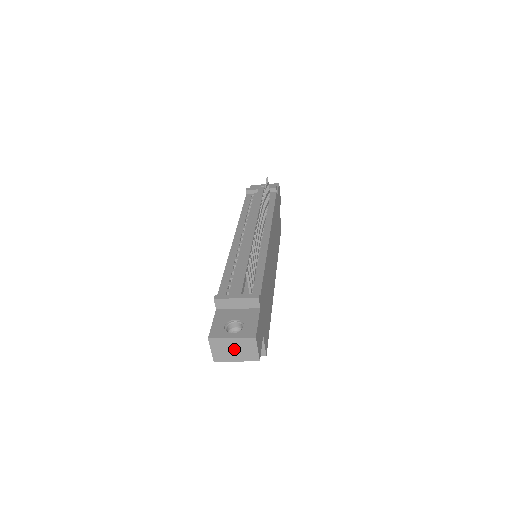
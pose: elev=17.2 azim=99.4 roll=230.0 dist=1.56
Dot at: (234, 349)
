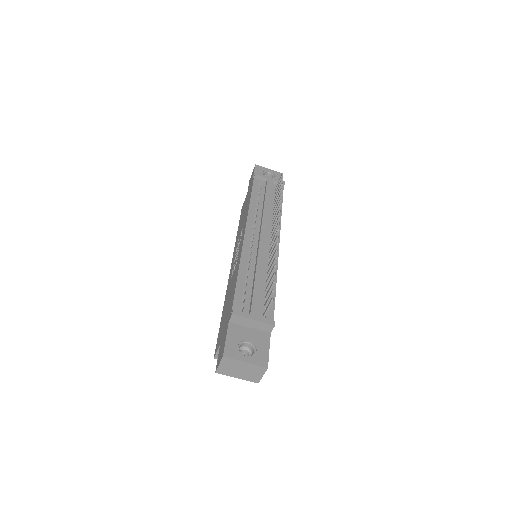
Dot at: (241, 370)
